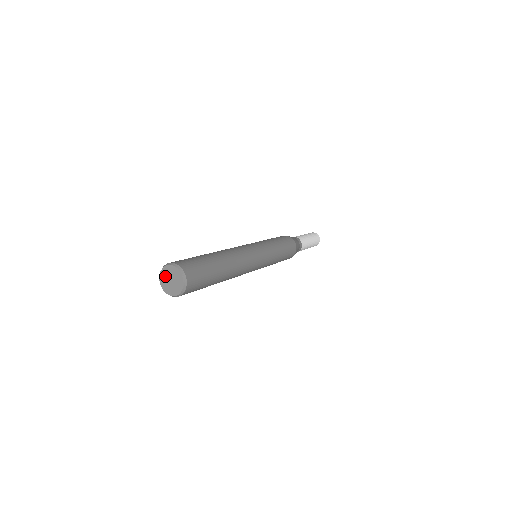
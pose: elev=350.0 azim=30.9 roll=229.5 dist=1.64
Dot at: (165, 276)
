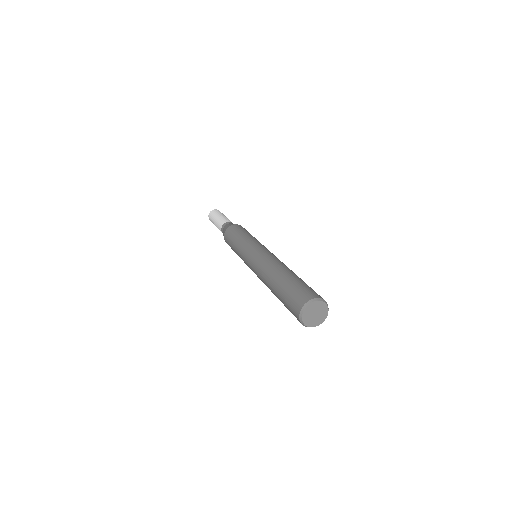
Dot at: (312, 309)
